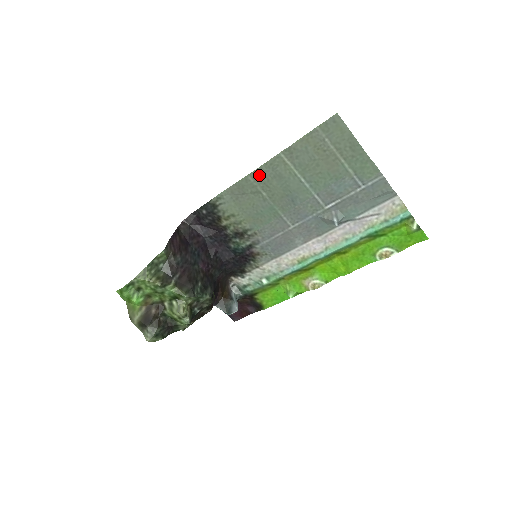
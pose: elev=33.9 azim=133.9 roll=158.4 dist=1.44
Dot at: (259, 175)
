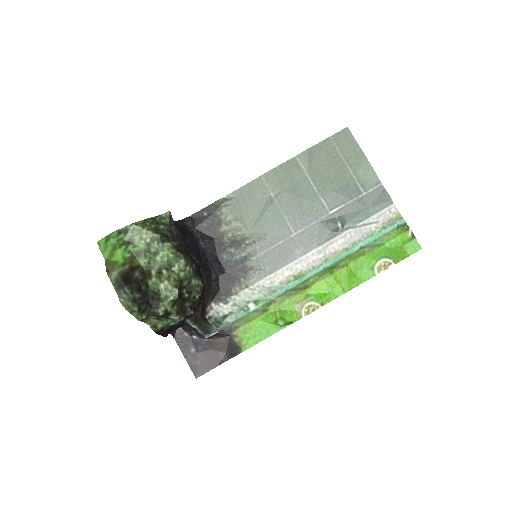
Dot at: (272, 176)
